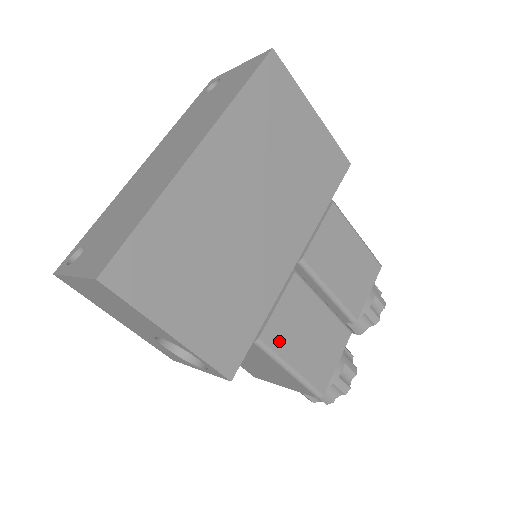
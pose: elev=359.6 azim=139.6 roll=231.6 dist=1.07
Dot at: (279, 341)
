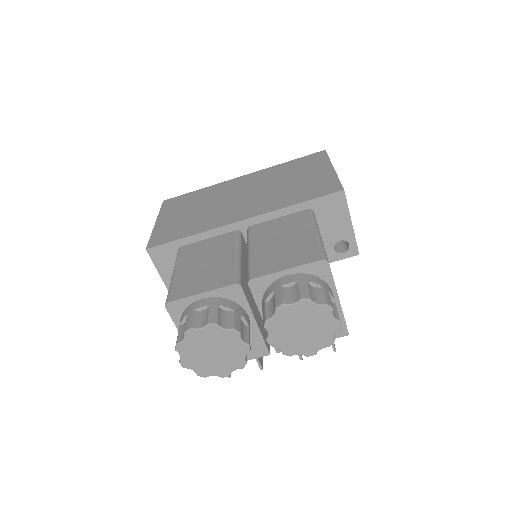
Dot at: (187, 254)
